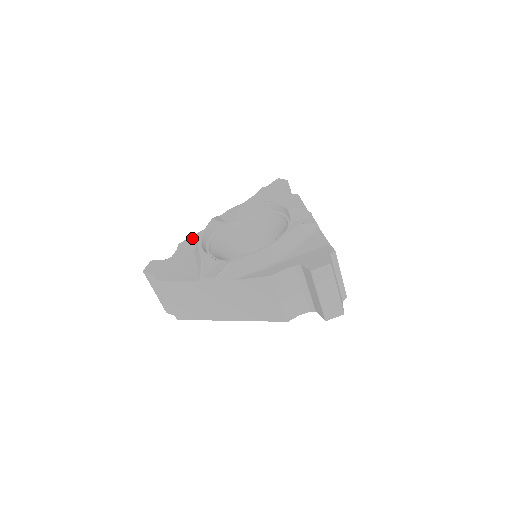
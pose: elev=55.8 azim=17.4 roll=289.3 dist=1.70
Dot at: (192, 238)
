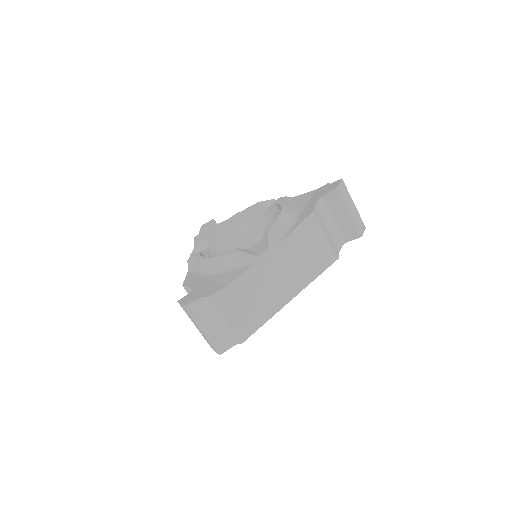
Dot at: (188, 278)
